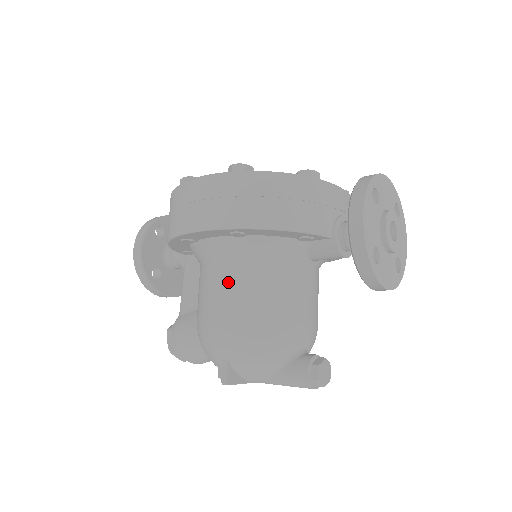
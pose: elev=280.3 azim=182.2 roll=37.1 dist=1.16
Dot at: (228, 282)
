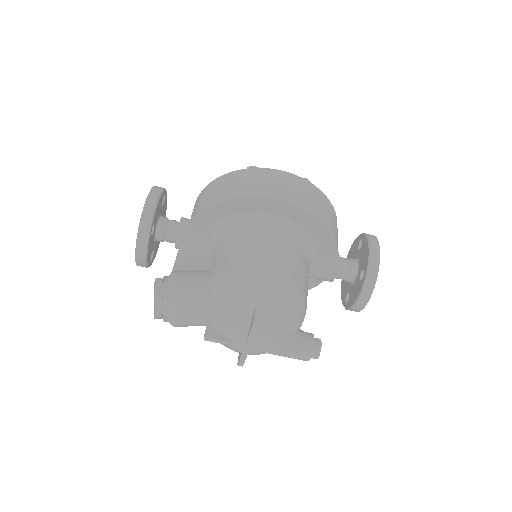
Dot at: (277, 249)
